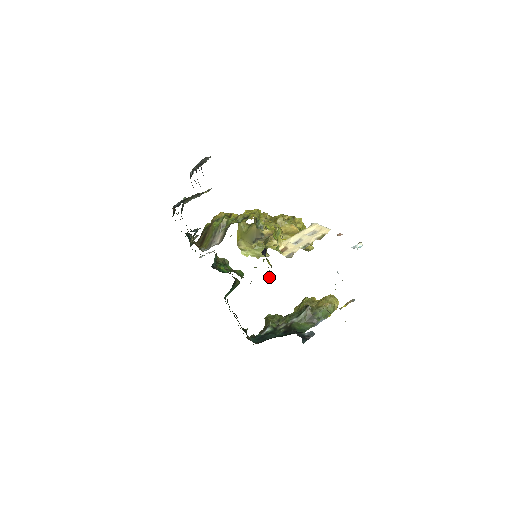
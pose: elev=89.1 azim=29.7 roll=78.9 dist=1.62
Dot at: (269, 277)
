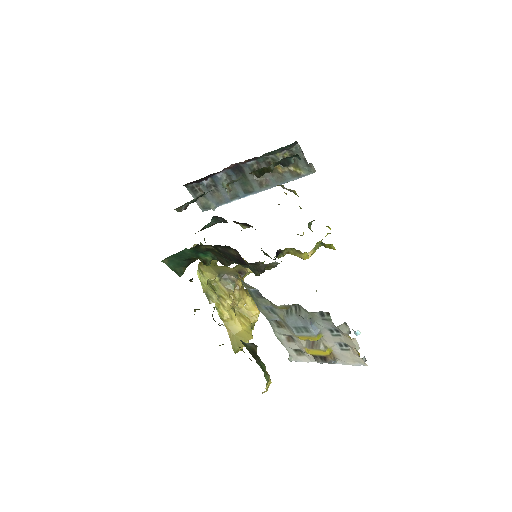
Dot at: (262, 272)
